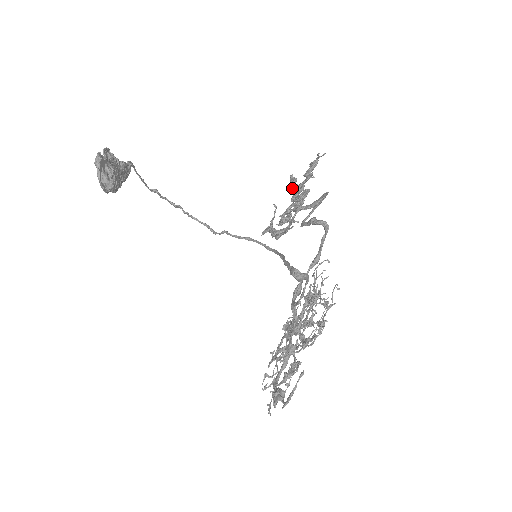
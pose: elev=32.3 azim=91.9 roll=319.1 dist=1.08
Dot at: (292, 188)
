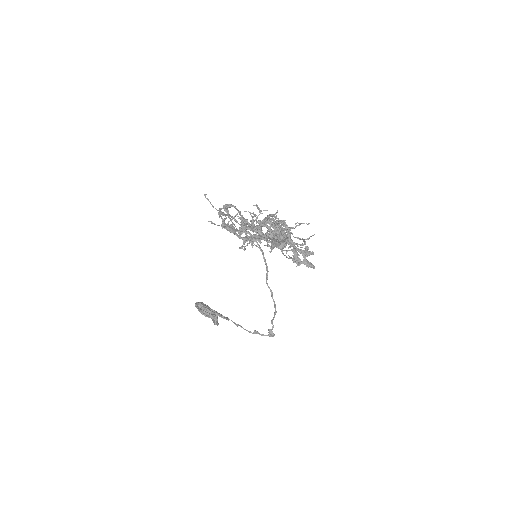
Dot at: (268, 236)
